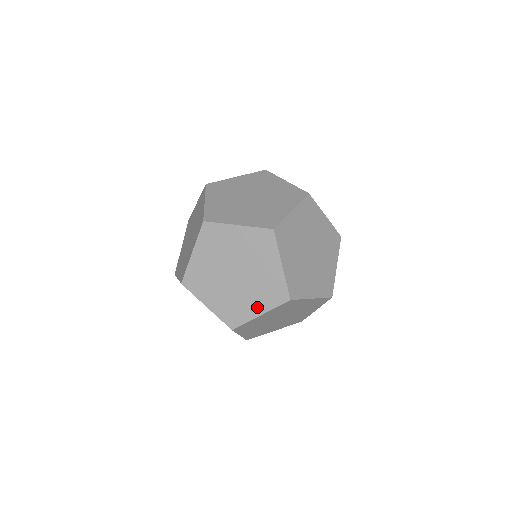
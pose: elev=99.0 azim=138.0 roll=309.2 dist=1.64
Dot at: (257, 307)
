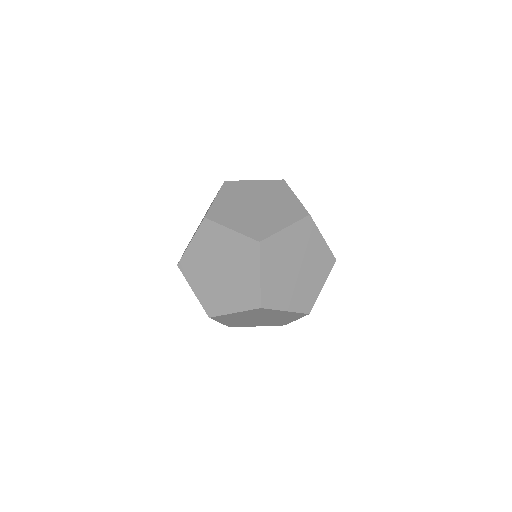
Dot at: (233, 305)
